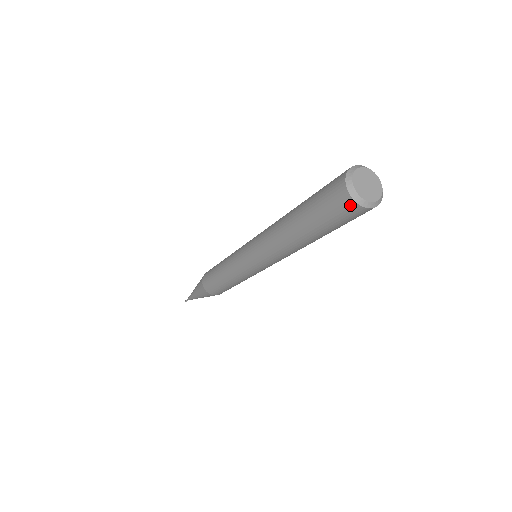
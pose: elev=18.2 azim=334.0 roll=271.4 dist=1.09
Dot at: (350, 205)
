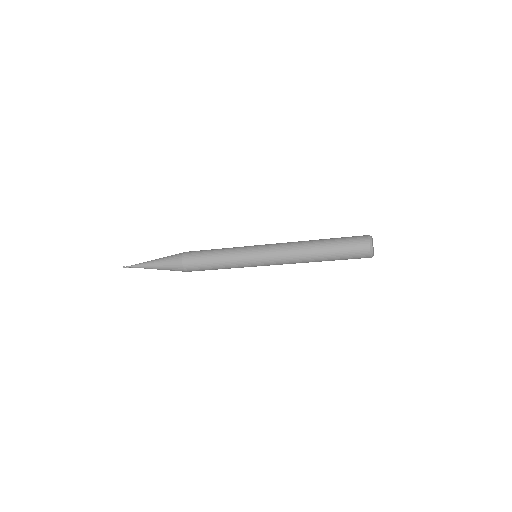
Dot at: (366, 248)
